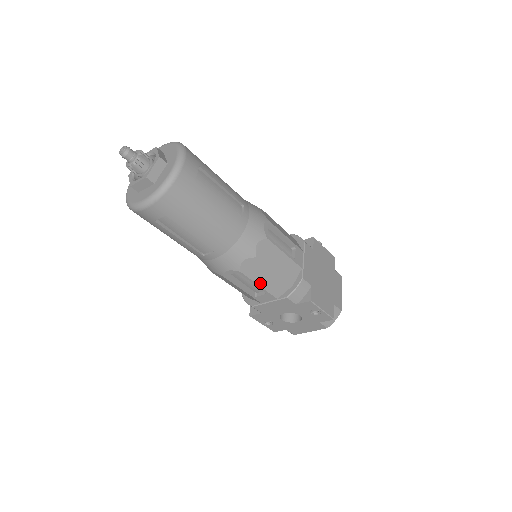
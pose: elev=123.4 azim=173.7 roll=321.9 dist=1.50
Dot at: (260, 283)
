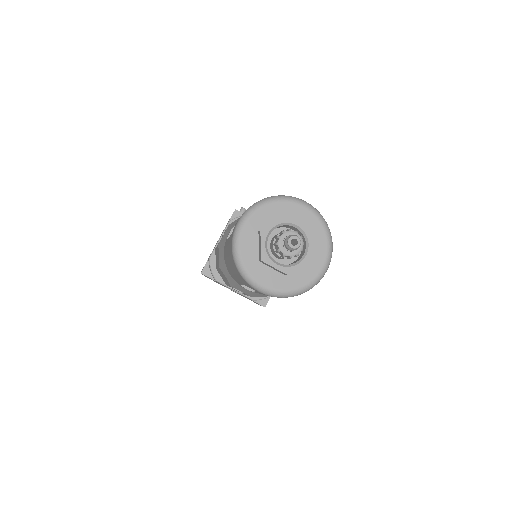
Dot at: occluded
